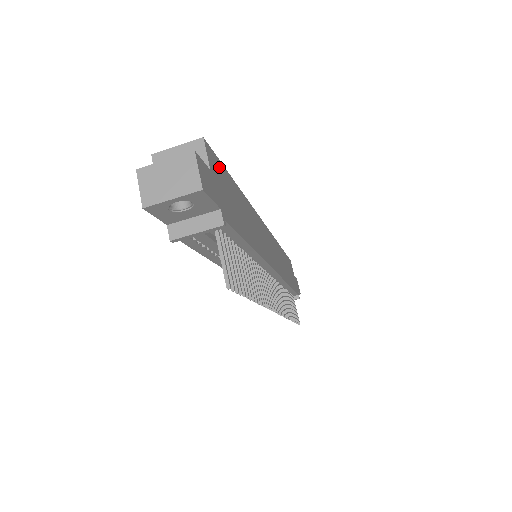
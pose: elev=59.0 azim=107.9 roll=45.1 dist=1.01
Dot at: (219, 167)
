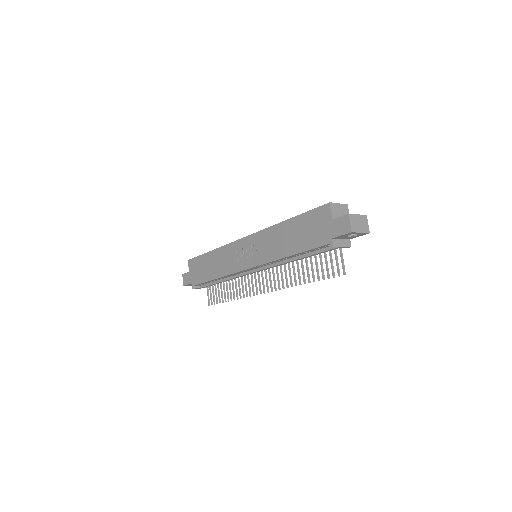
Dot at: occluded
